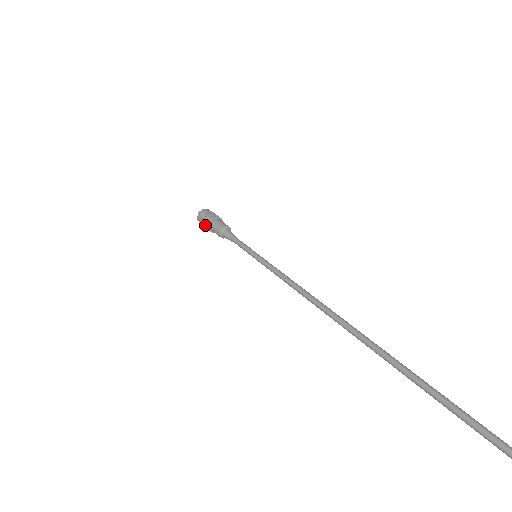
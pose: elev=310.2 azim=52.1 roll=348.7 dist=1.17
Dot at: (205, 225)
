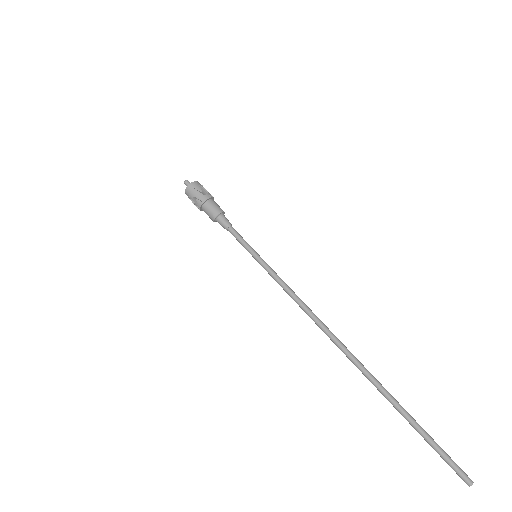
Dot at: (197, 201)
